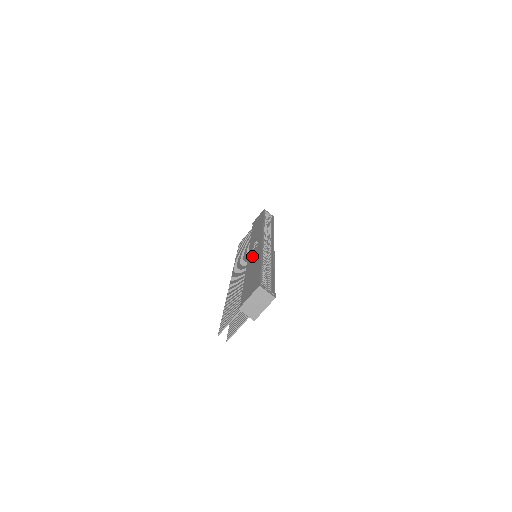
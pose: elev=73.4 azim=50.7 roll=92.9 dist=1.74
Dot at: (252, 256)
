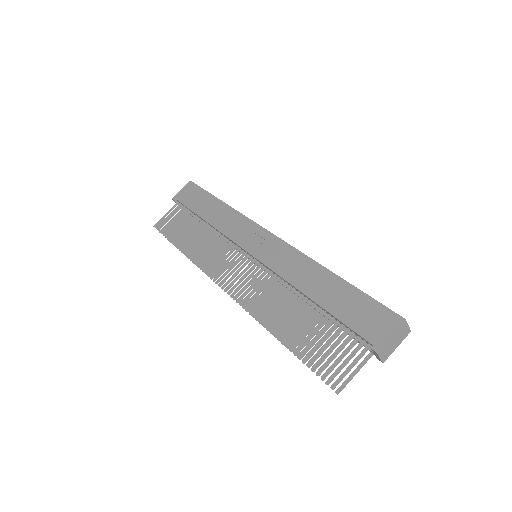
Dot at: (280, 261)
